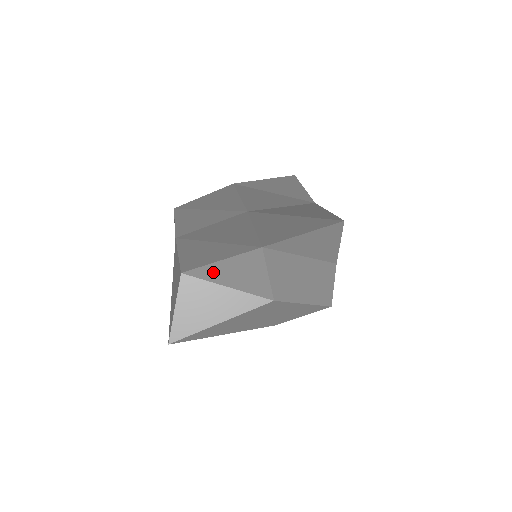
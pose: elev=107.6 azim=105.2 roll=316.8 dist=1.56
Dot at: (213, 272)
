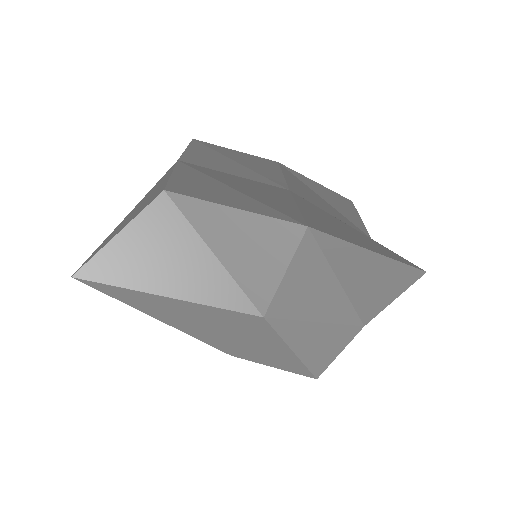
Dot at: (210, 218)
